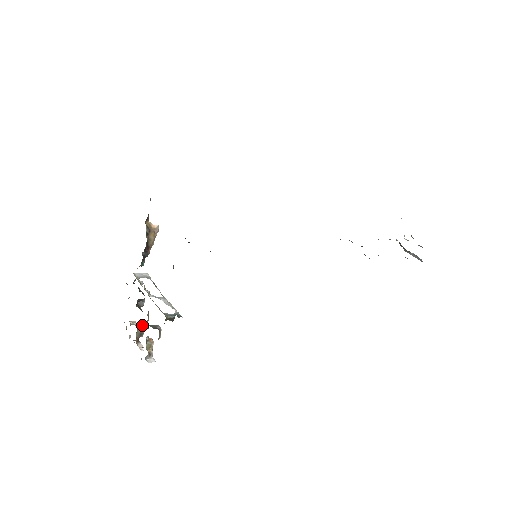
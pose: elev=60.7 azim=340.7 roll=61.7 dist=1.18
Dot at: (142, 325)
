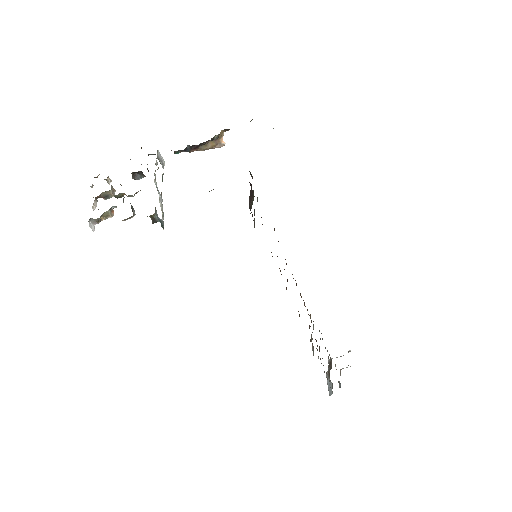
Dot at: (121, 193)
